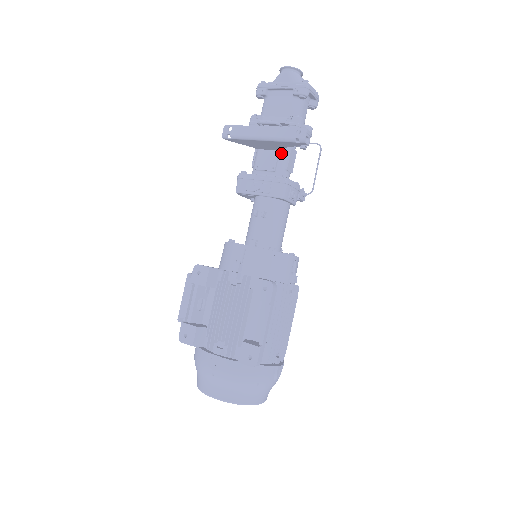
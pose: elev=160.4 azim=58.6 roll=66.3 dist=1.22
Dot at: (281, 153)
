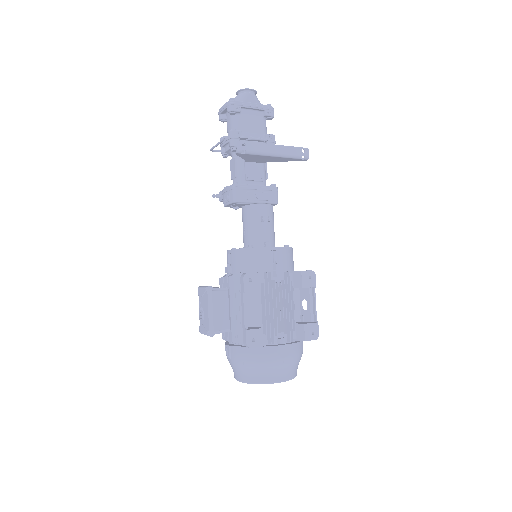
Dot at: (263, 165)
